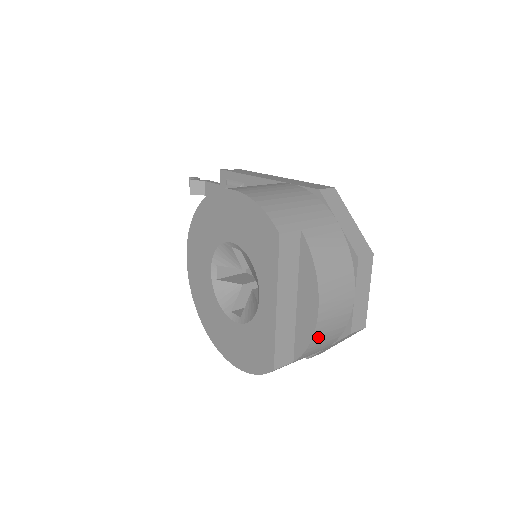
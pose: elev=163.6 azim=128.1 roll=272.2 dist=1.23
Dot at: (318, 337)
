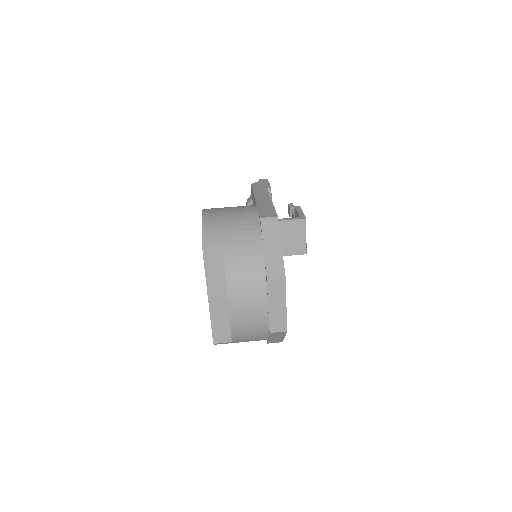
Dot at: (238, 329)
